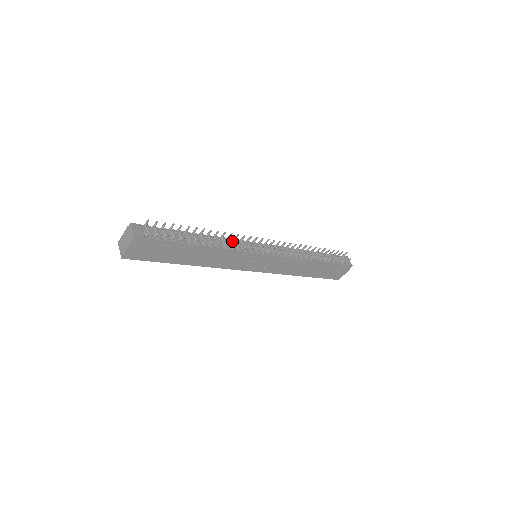
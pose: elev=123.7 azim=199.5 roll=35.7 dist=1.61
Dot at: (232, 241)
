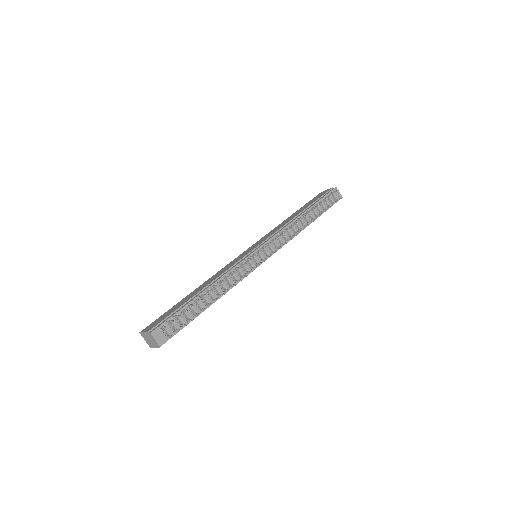
Dot at: (235, 270)
